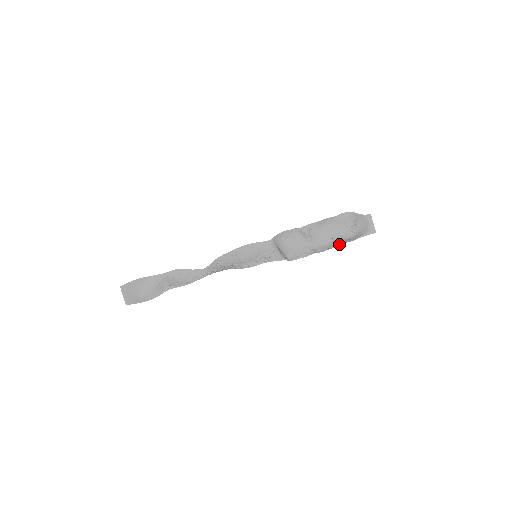
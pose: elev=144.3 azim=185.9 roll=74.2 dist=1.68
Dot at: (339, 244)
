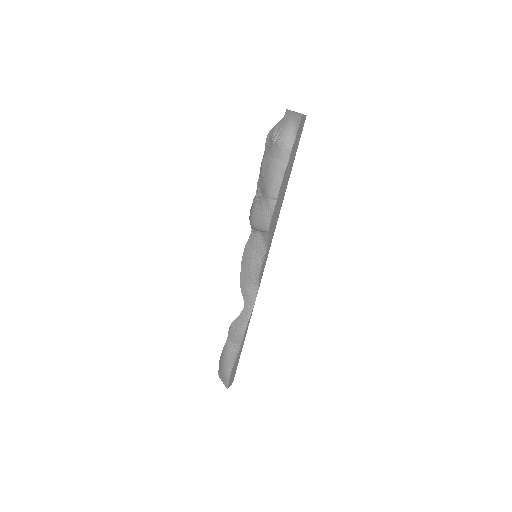
Dot at: (284, 168)
